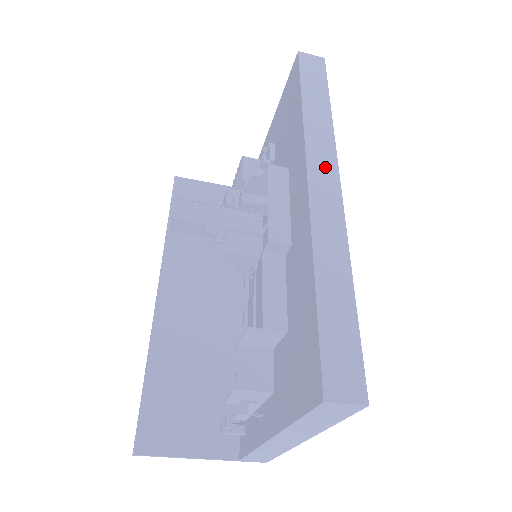
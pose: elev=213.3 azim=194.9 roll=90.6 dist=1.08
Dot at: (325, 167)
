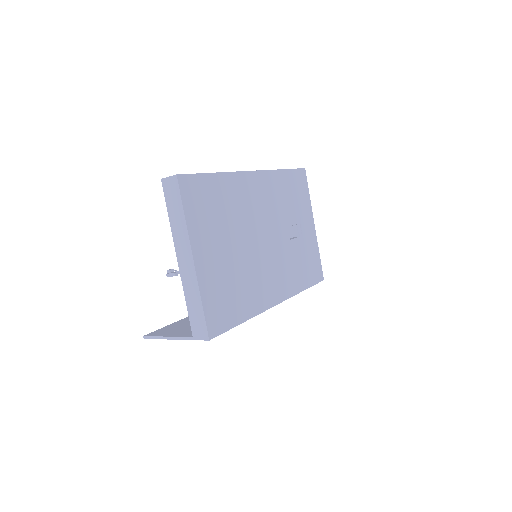
Dot at: occluded
